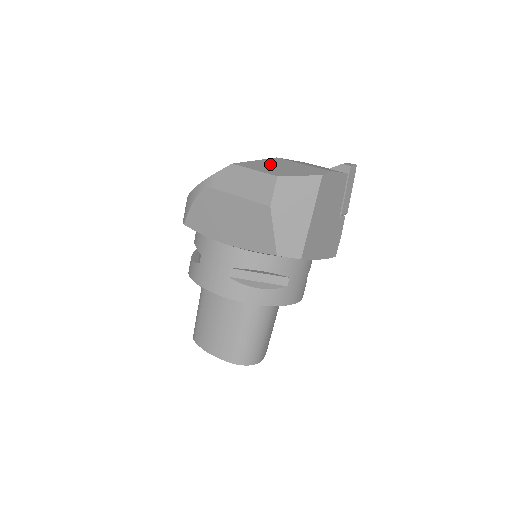
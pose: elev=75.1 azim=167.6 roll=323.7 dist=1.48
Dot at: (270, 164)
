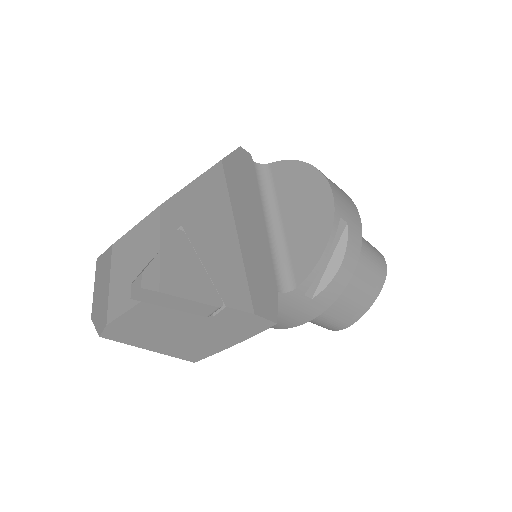
Dot at: (102, 273)
